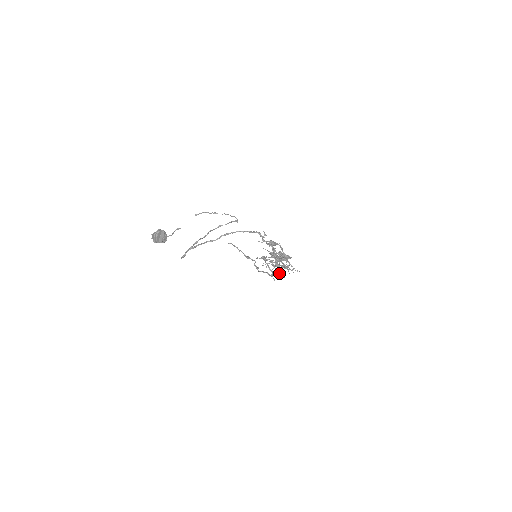
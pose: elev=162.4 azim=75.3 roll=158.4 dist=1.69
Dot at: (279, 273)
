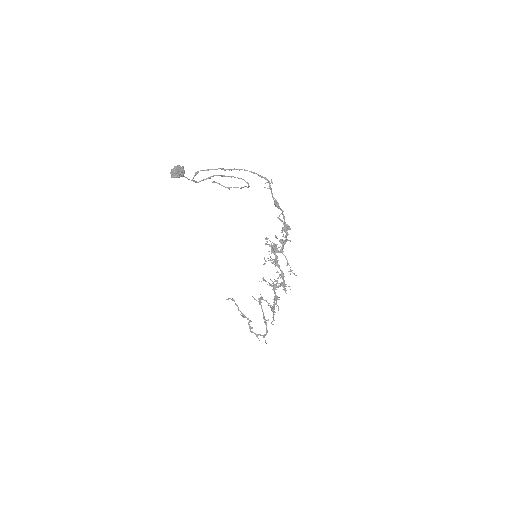
Dot at: (274, 302)
